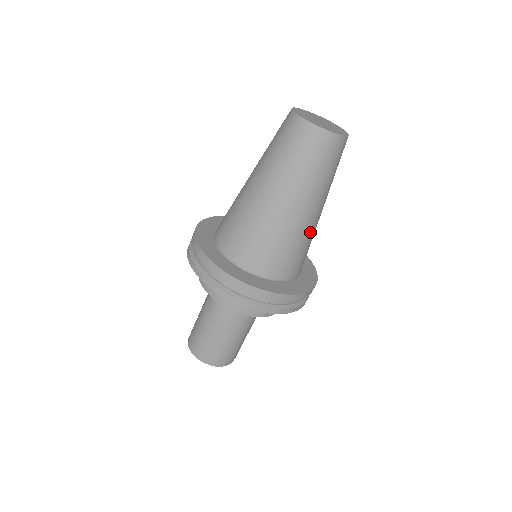
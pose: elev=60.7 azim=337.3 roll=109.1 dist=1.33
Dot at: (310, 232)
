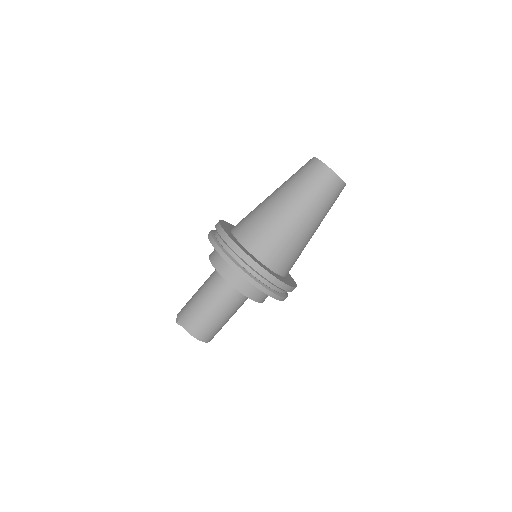
Dot at: occluded
